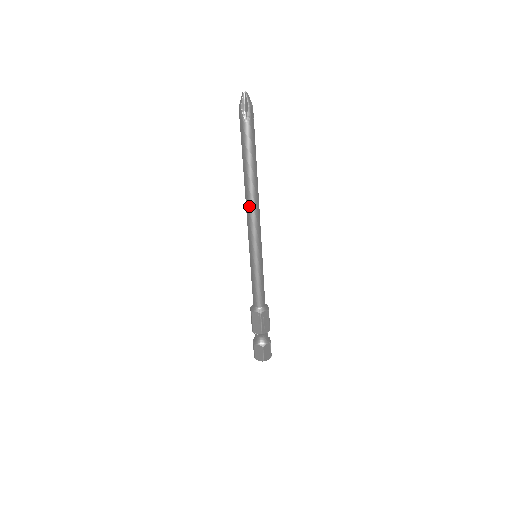
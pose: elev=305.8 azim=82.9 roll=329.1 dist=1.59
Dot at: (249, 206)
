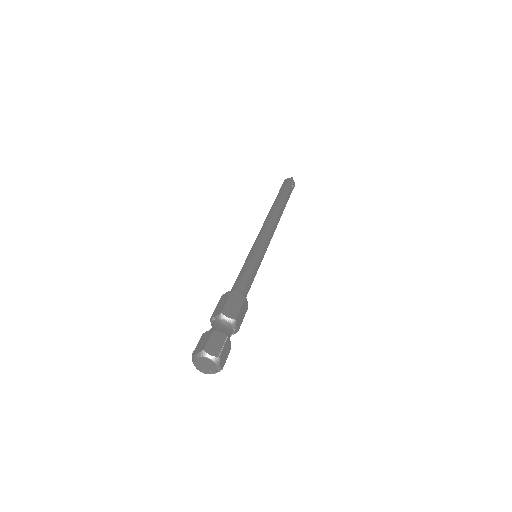
Dot at: (266, 219)
